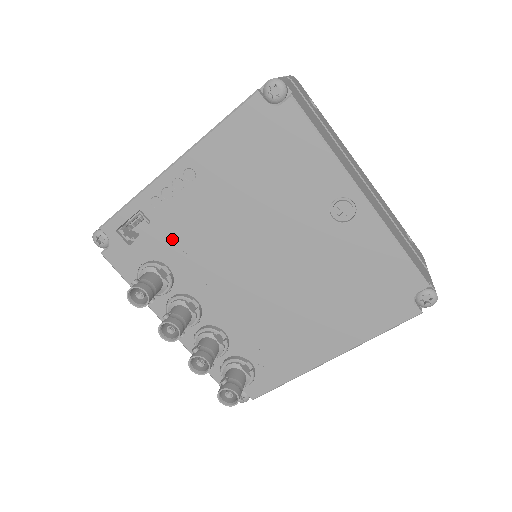
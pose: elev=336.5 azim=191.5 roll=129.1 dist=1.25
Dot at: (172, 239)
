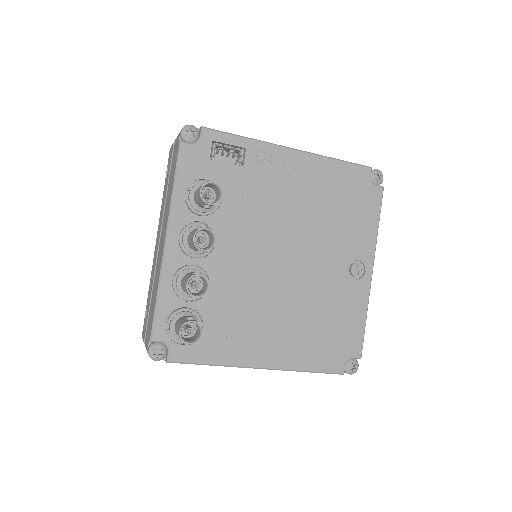
Dot at: (246, 187)
